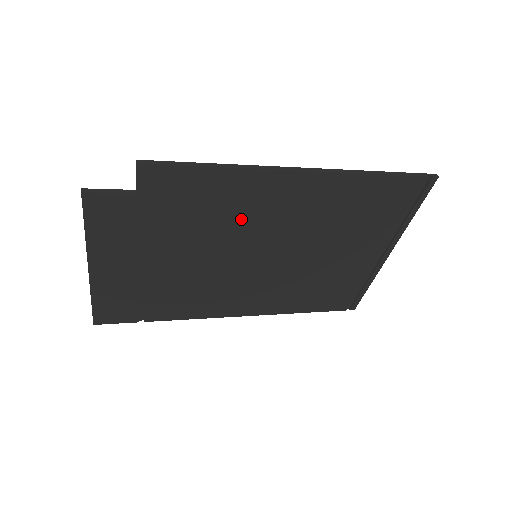
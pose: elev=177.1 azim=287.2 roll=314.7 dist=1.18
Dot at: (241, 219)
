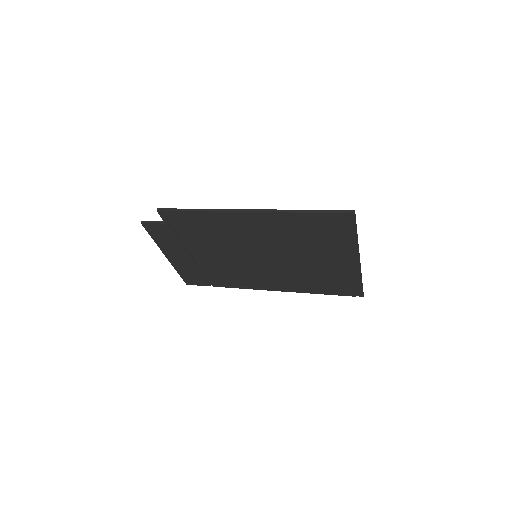
Dot at: (229, 236)
